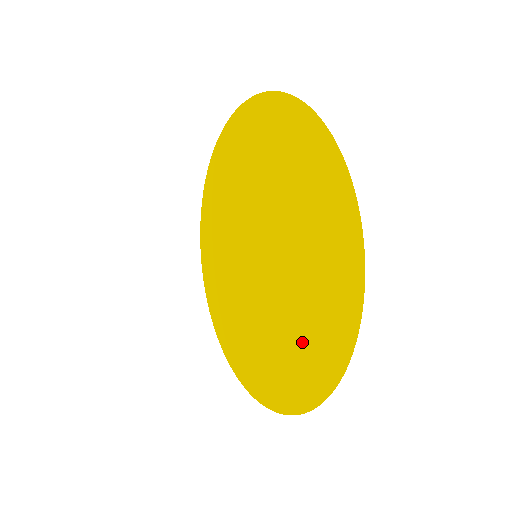
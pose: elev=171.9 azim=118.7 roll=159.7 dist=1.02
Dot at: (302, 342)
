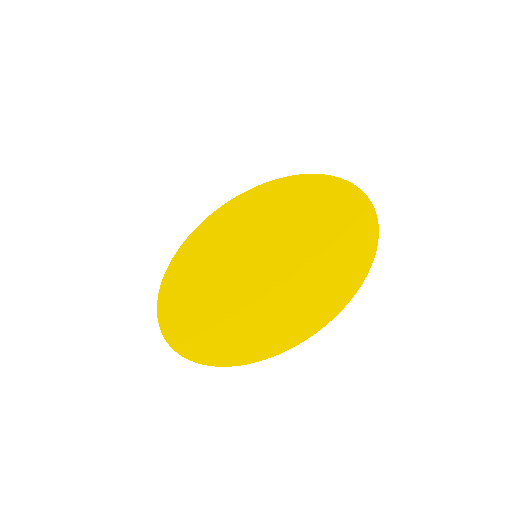
Dot at: (246, 324)
